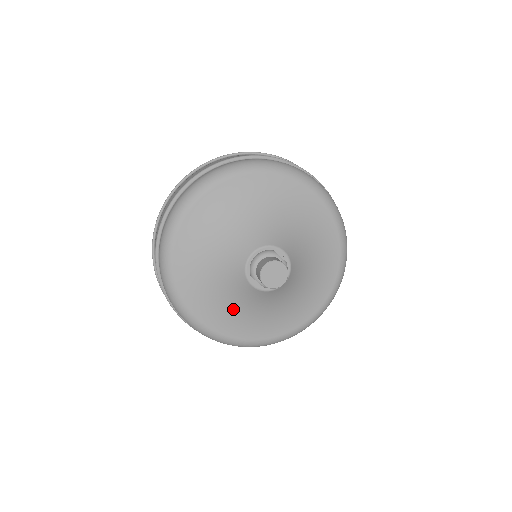
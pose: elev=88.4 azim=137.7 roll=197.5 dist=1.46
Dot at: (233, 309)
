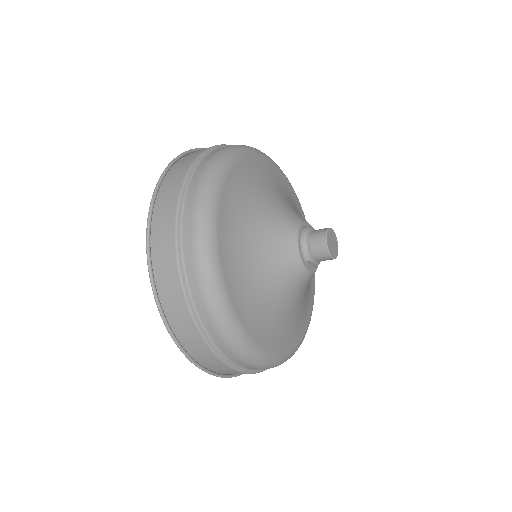
Dot at: (286, 315)
